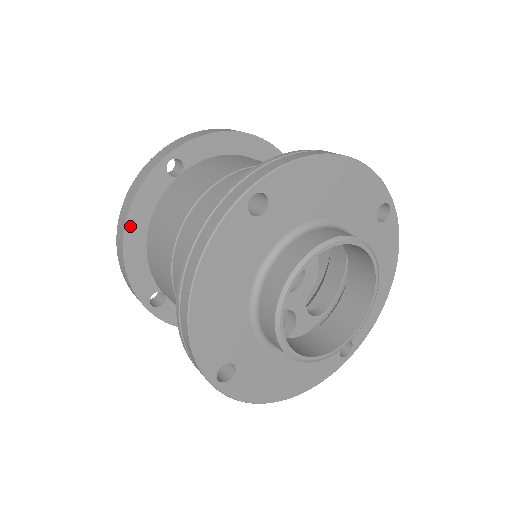
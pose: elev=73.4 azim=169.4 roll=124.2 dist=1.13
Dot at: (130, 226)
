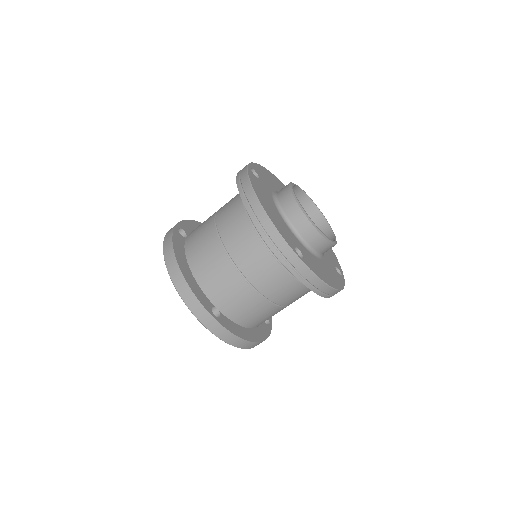
Dot at: (179, 260)
